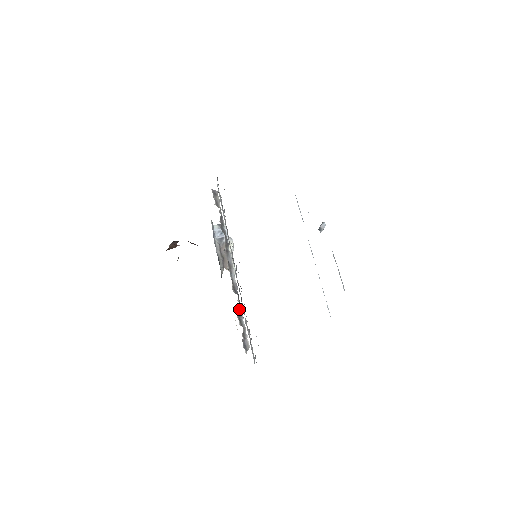
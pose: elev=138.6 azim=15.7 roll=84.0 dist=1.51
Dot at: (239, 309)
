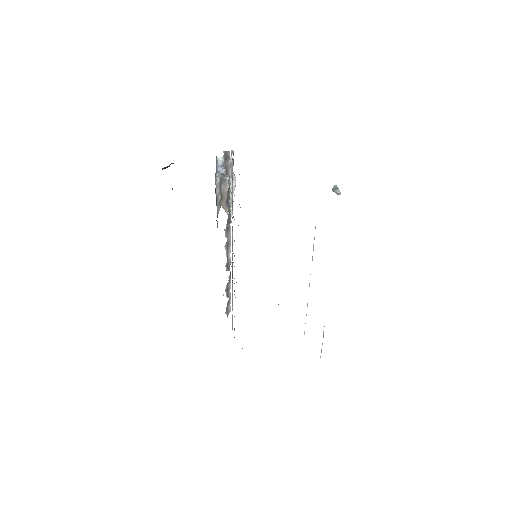
Dot at: (228, 282)
